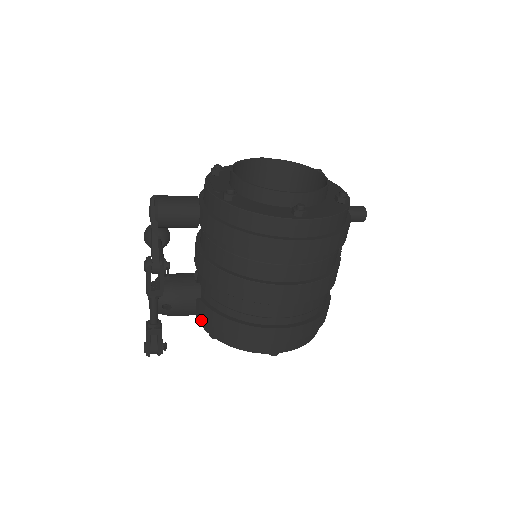
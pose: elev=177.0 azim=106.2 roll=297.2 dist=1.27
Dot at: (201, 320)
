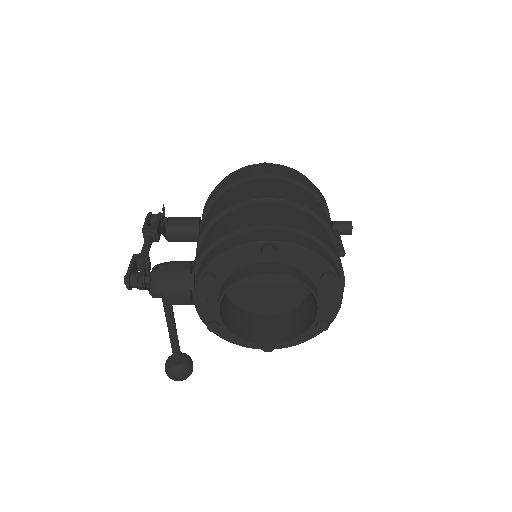
Dot at: occluded
